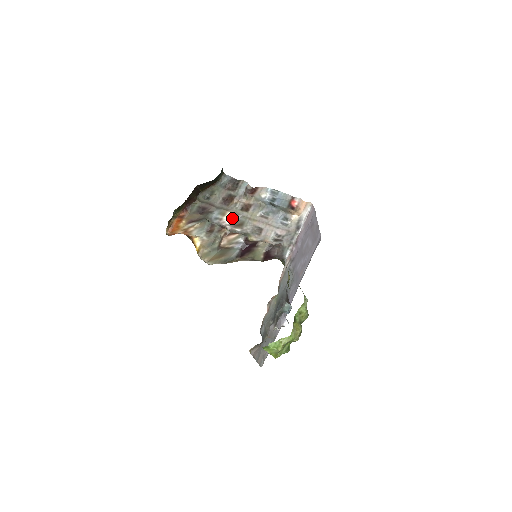
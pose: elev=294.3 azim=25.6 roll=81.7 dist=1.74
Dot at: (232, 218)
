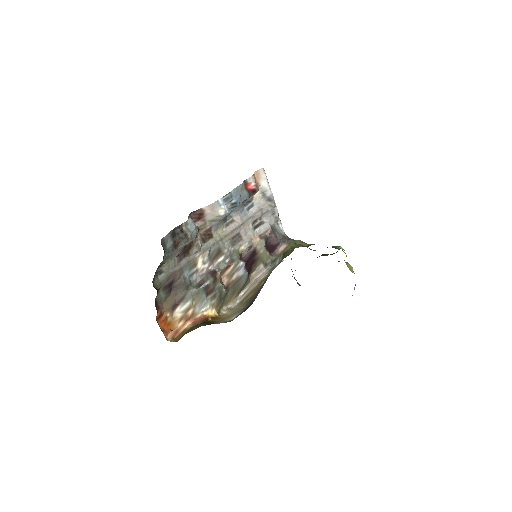
Dot at: (206, 258)
